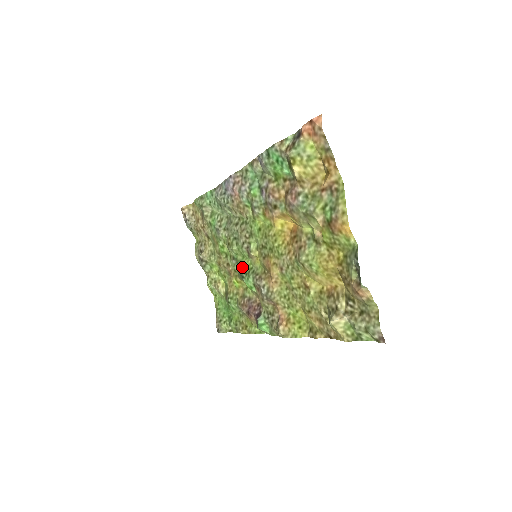
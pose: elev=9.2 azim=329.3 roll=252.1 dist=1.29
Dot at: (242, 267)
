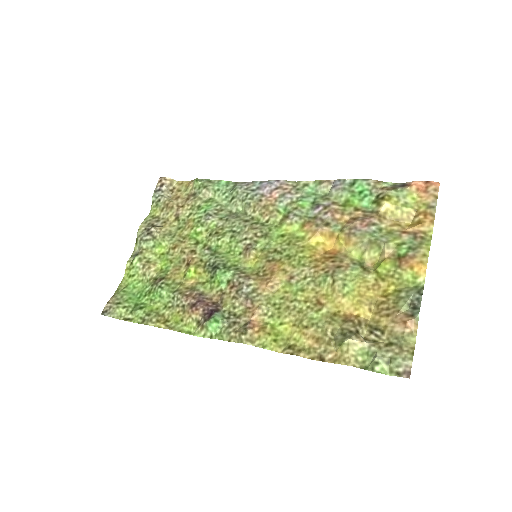
Dot at: (222, 259)
